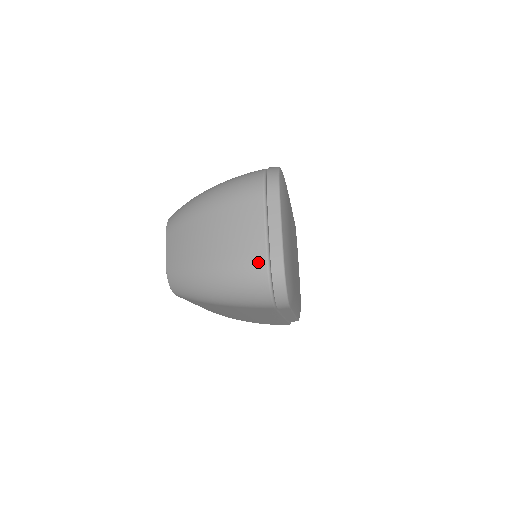
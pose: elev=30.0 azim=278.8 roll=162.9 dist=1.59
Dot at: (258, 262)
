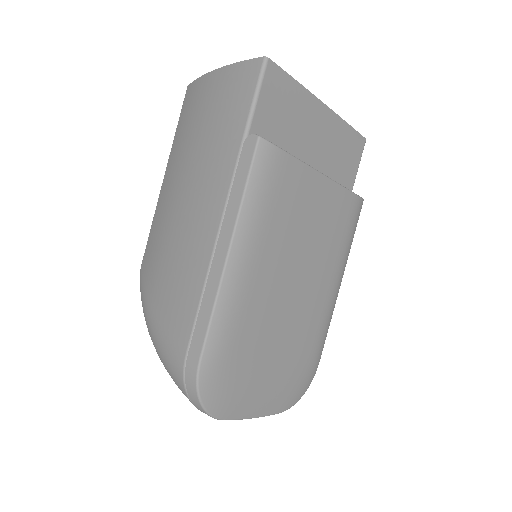
Dot at: occluded
